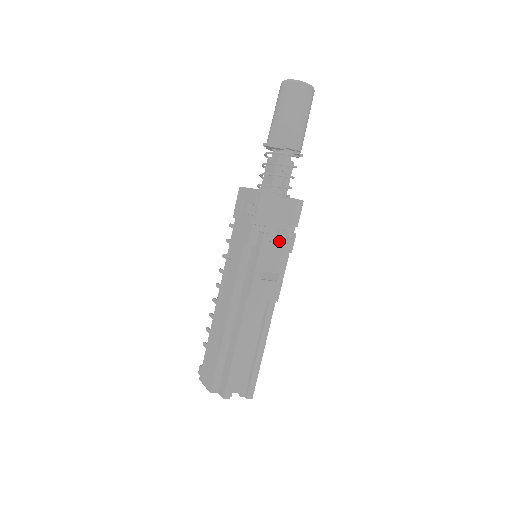
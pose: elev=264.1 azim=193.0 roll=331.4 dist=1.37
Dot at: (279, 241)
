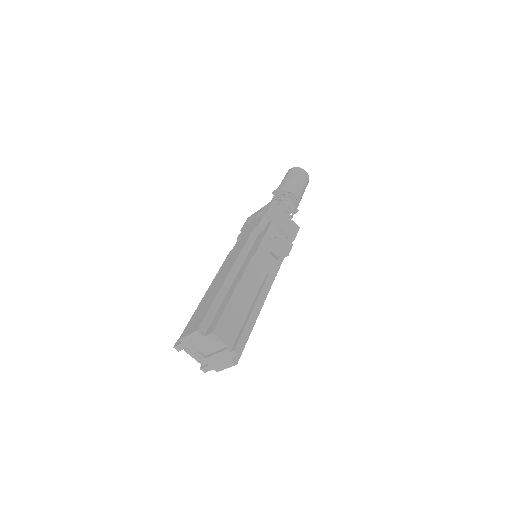
Dot at: occluded
